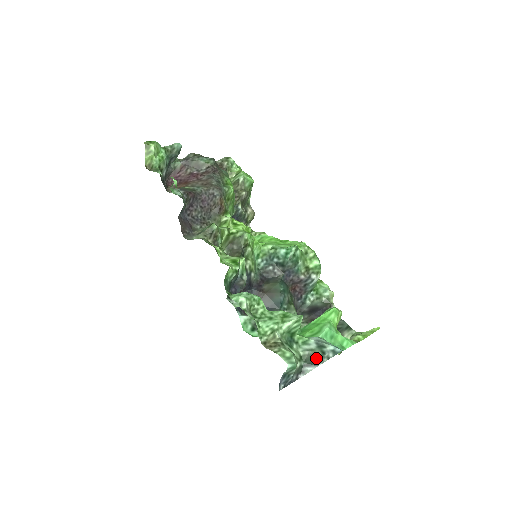
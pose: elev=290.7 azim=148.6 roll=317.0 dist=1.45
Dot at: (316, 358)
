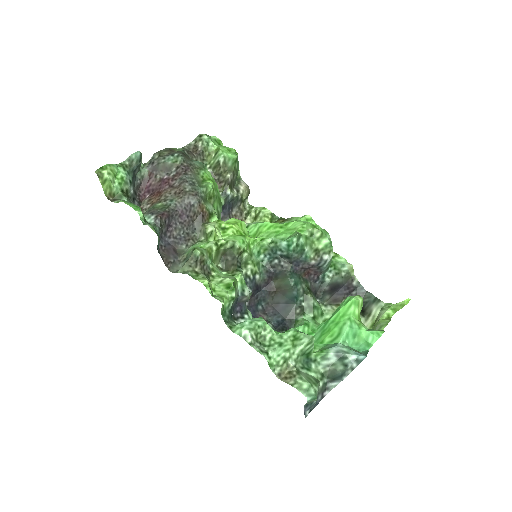
Dot at: (338, 374)
